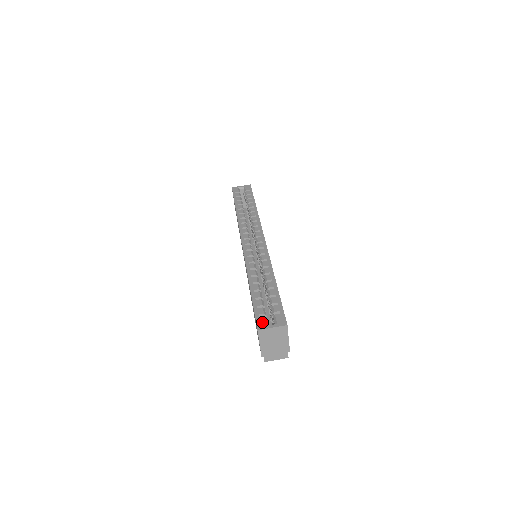
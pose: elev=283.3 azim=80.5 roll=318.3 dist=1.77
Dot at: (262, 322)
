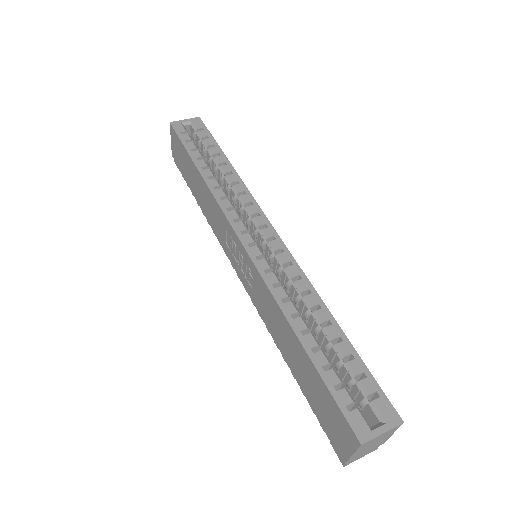
Dot at: (360, 424)
